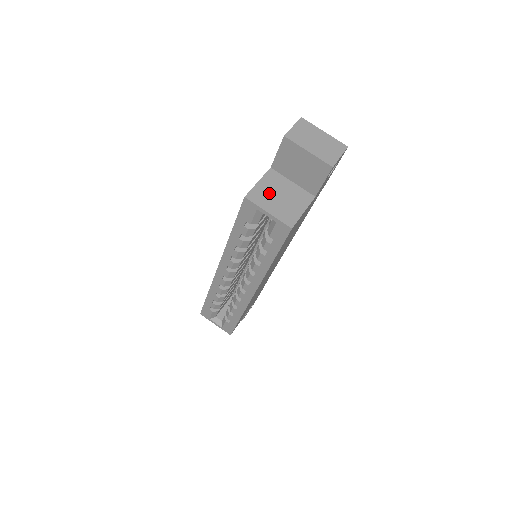
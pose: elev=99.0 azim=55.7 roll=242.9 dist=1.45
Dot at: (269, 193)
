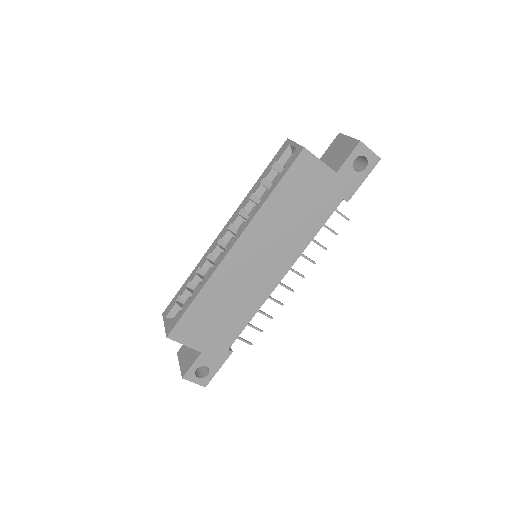
Dot at: occluded
